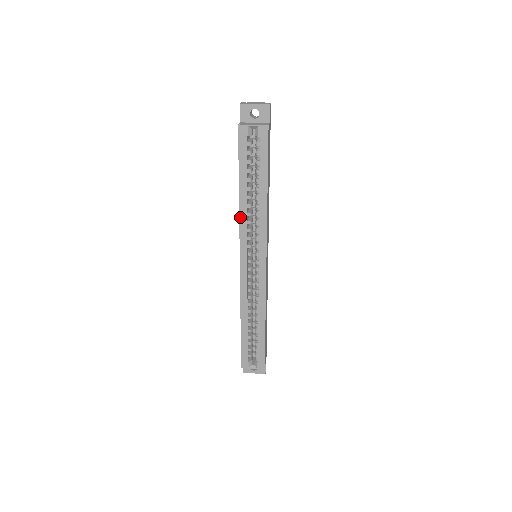
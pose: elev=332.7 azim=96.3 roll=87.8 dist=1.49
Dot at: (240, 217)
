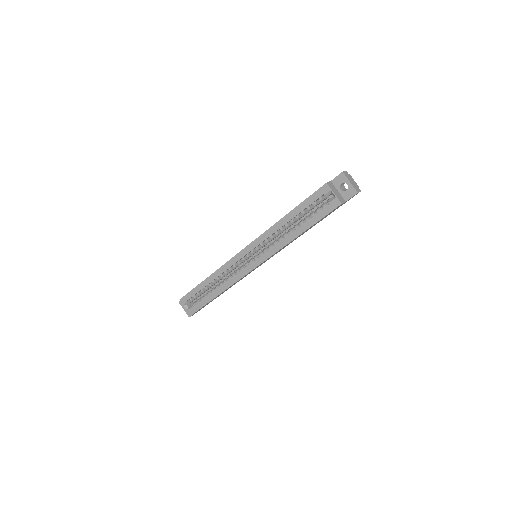
Dot at: (270, 228)
